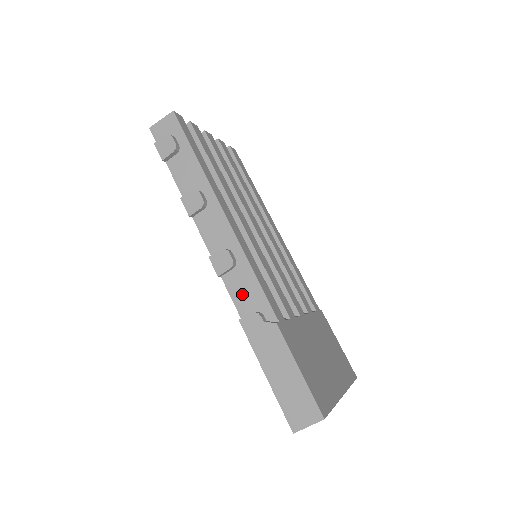
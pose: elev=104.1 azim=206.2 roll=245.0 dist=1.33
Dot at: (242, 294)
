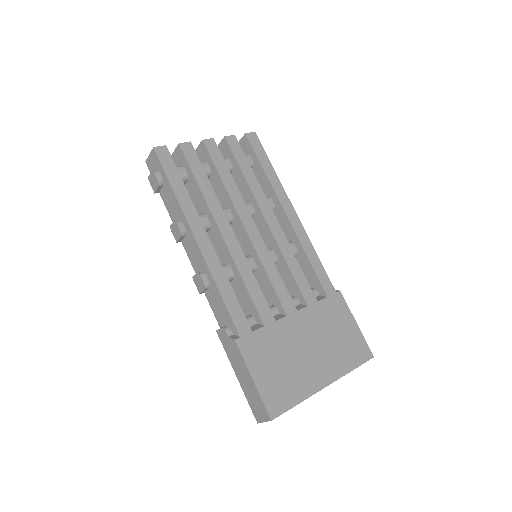
Dot at: (217, 309)
